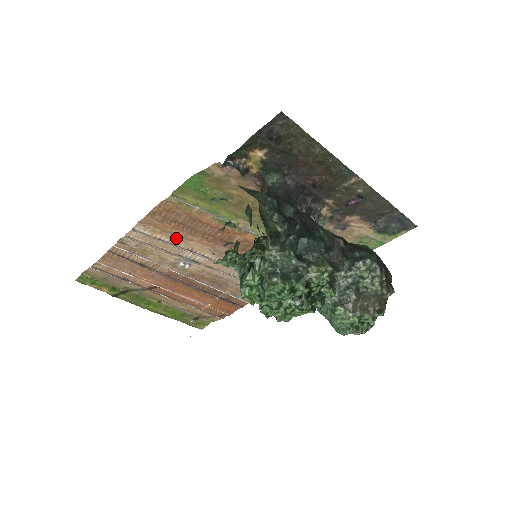
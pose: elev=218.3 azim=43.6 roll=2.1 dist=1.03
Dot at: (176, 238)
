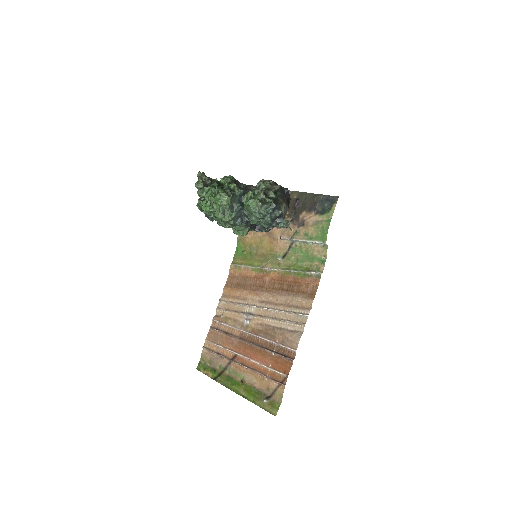
Dot at: (239, 298)
